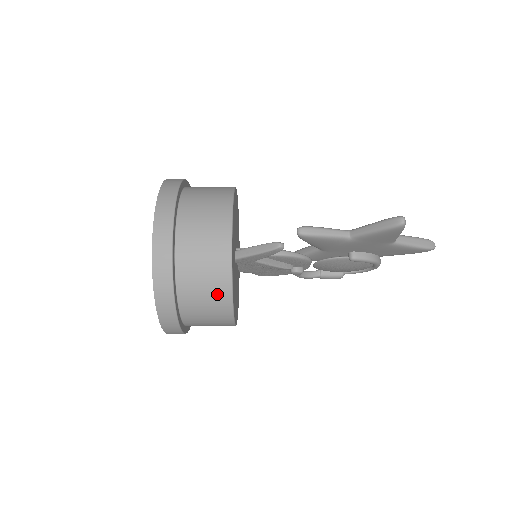
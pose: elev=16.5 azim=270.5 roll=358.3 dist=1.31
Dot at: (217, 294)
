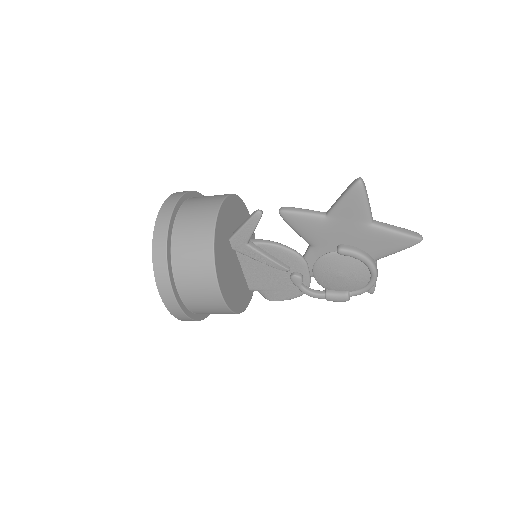
Dot at: (202, 247)
